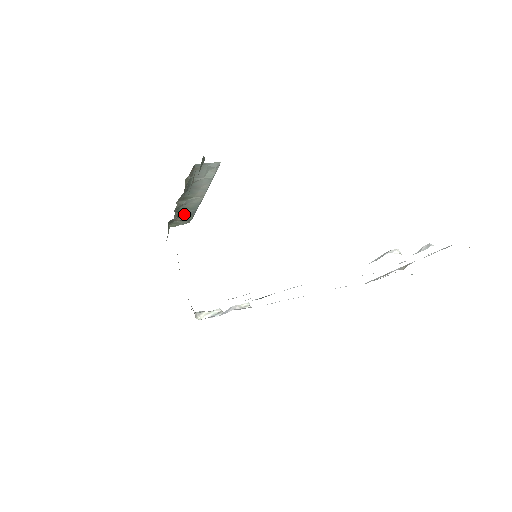
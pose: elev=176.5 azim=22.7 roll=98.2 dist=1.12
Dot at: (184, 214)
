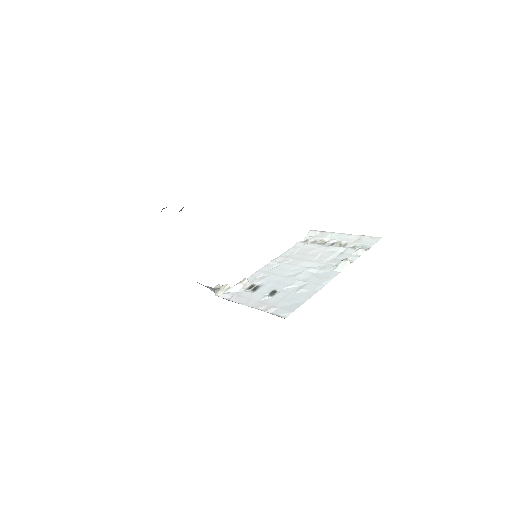
Dot at: occluded
